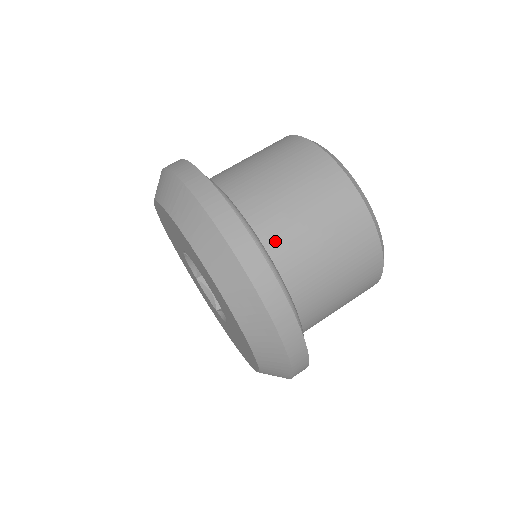
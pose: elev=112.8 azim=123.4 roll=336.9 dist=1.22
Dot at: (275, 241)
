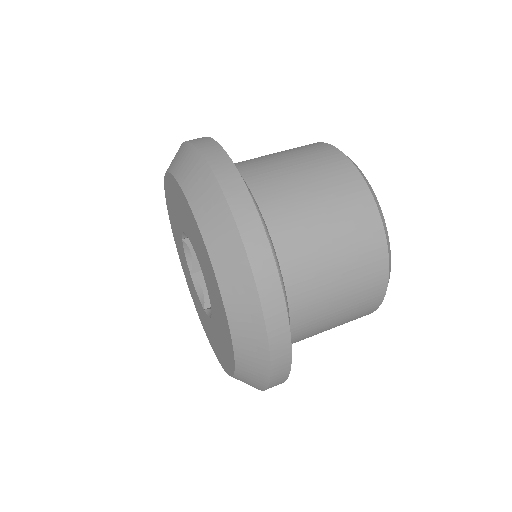
Dot at: occluded
